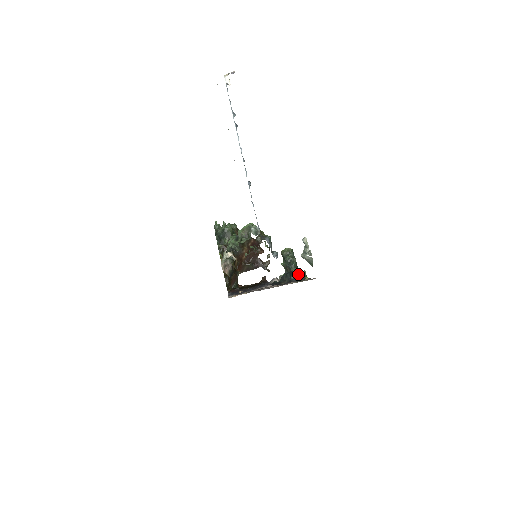
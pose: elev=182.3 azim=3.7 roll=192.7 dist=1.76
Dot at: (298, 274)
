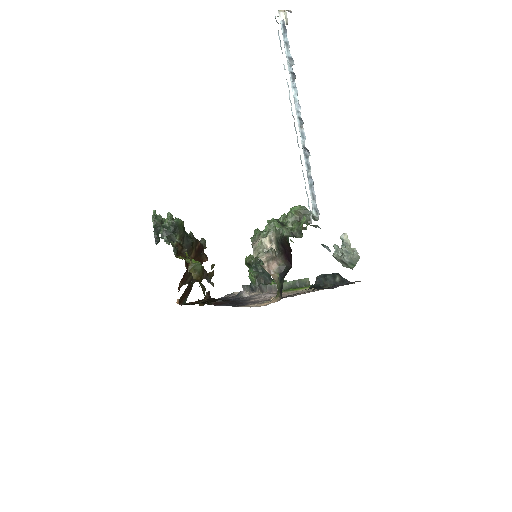
Dot at: (341, 276)
